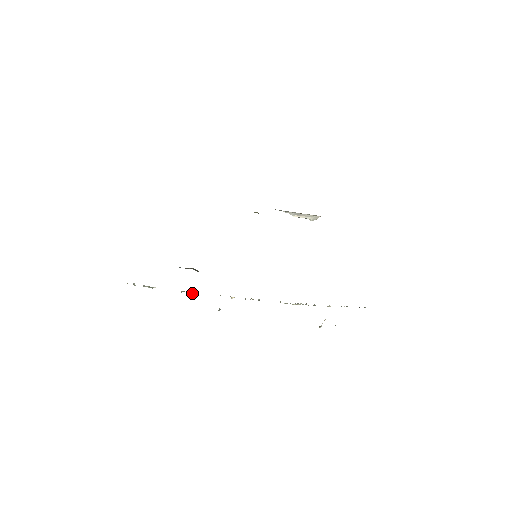
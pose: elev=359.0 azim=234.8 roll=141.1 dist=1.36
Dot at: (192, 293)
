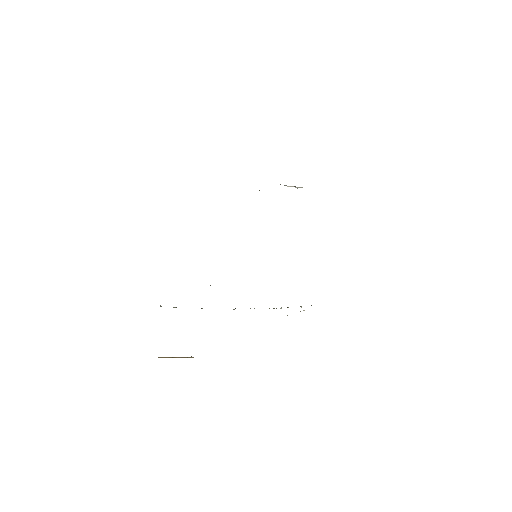
Dot at: occluded
